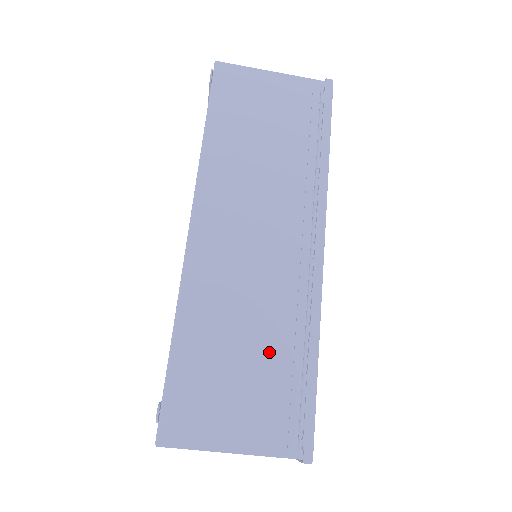
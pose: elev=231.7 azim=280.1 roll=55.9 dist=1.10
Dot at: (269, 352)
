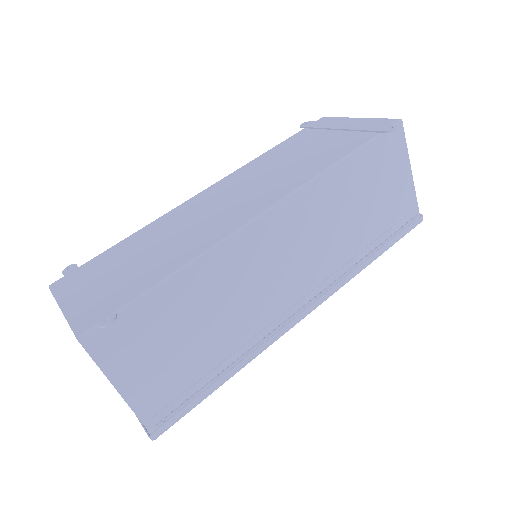
Dot at: (210, 348)
